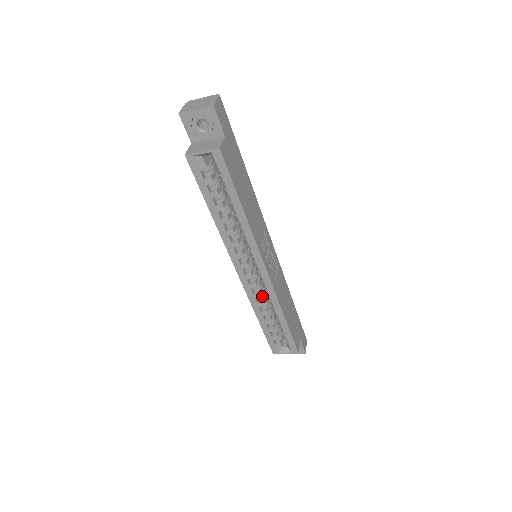
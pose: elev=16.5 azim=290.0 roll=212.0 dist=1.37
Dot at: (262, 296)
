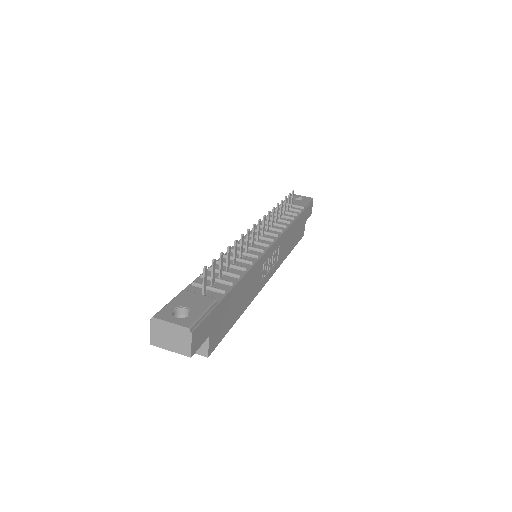
Dot at: occluded
